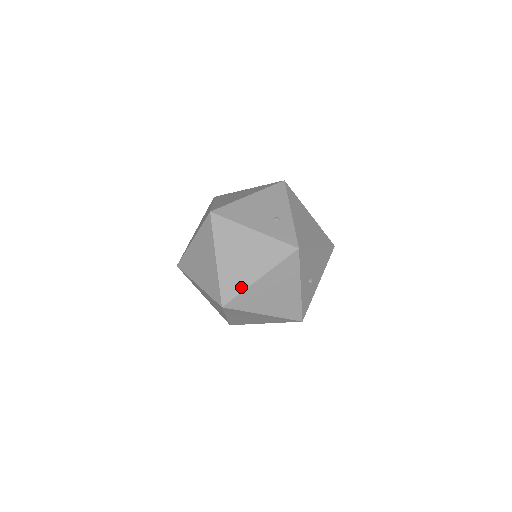
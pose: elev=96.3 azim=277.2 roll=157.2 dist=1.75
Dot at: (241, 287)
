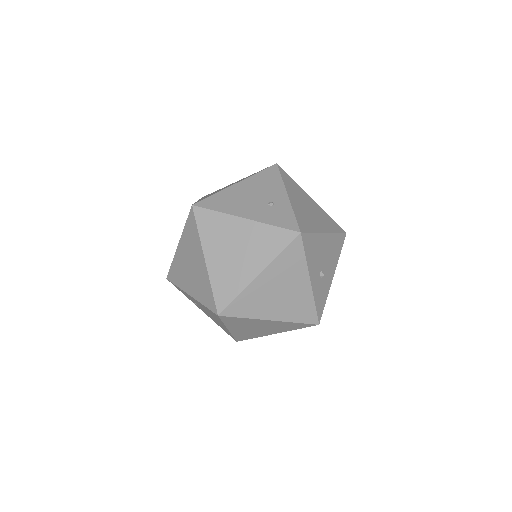
Dot at: (238, 288)
